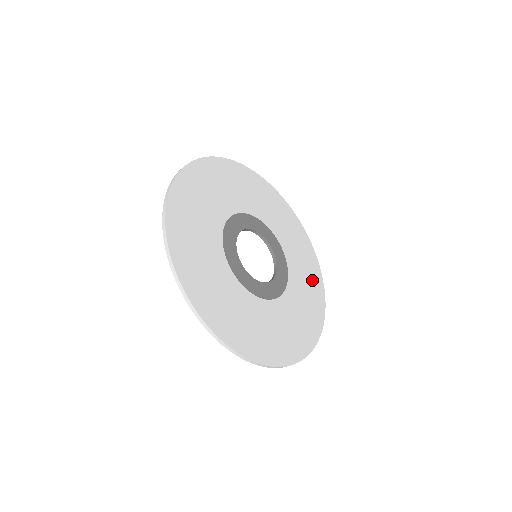
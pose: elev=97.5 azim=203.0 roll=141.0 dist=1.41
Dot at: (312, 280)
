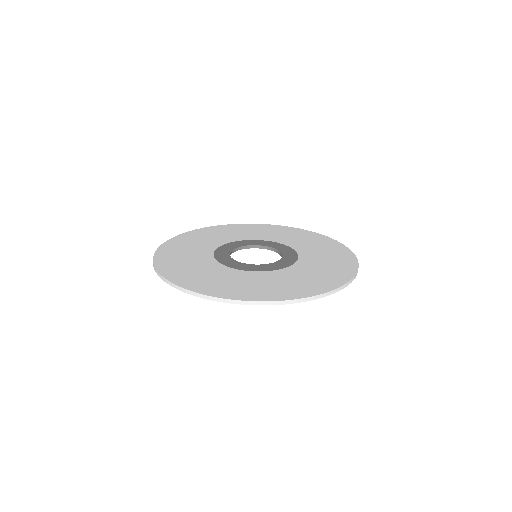
Dot at: (329, 248)
